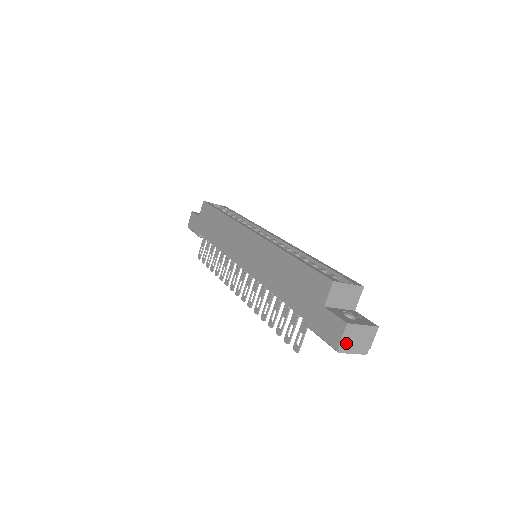
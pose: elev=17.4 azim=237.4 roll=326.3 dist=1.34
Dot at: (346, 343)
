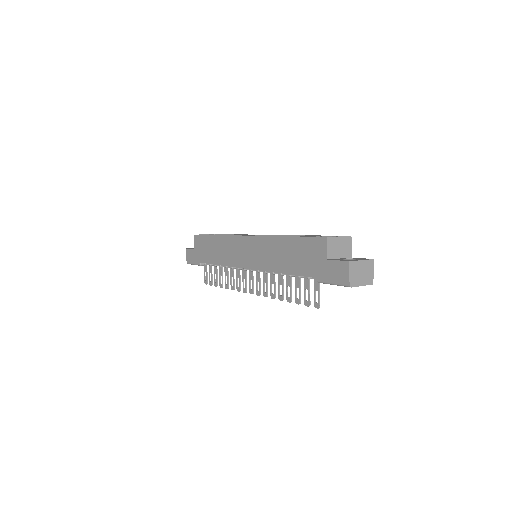
Dot at: (354, 278)
